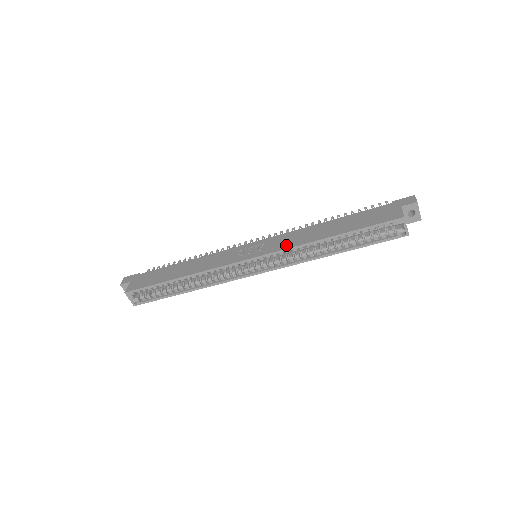
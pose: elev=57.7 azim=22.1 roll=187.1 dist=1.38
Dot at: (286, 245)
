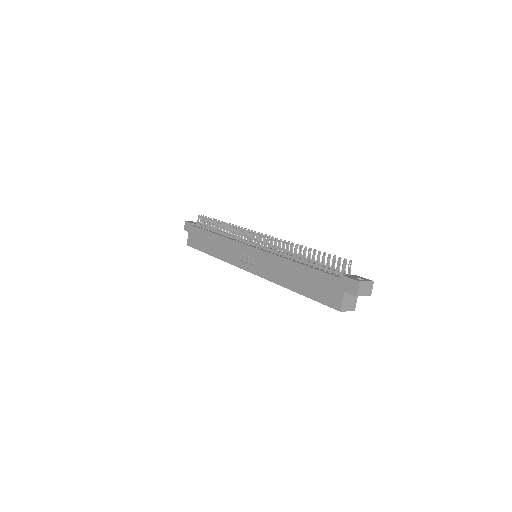
Dot at: (267, 274)
